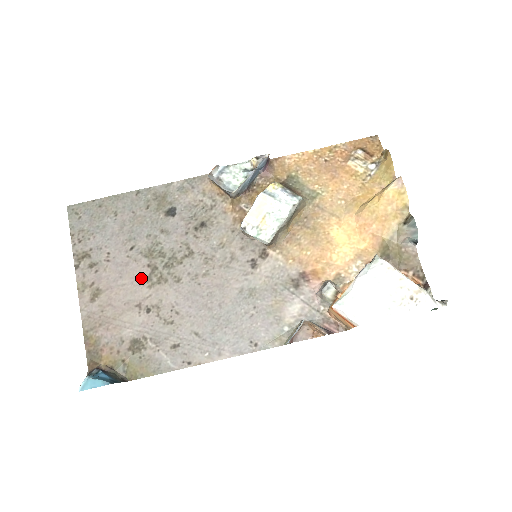
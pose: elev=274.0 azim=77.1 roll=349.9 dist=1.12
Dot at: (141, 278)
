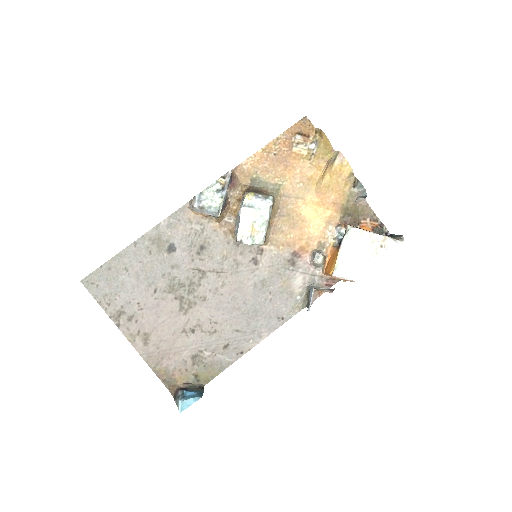
Dot at: (175, 310)
